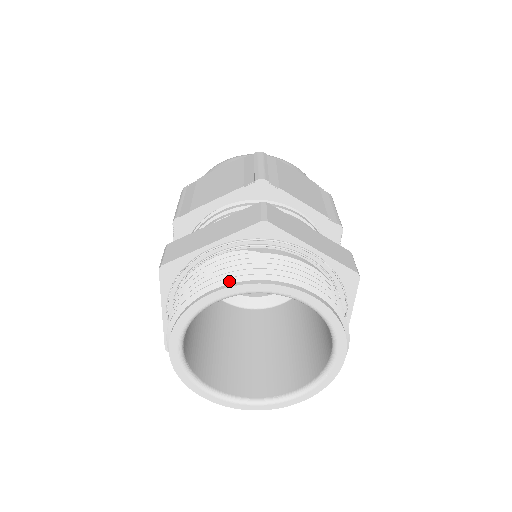
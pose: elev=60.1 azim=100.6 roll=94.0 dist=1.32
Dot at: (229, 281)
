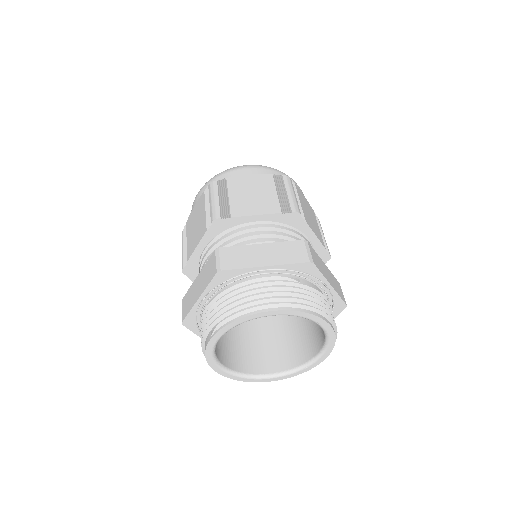
Dot at: (284, 305)
